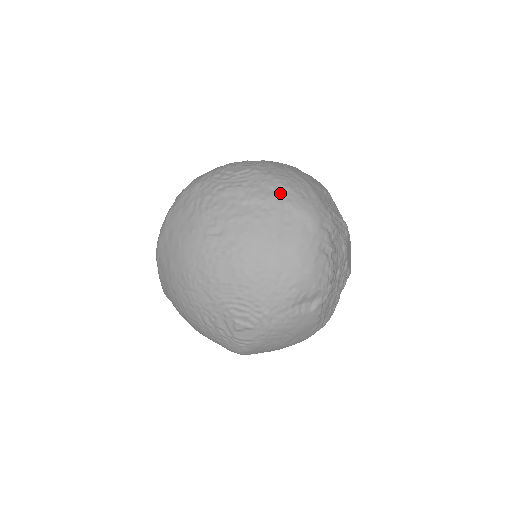
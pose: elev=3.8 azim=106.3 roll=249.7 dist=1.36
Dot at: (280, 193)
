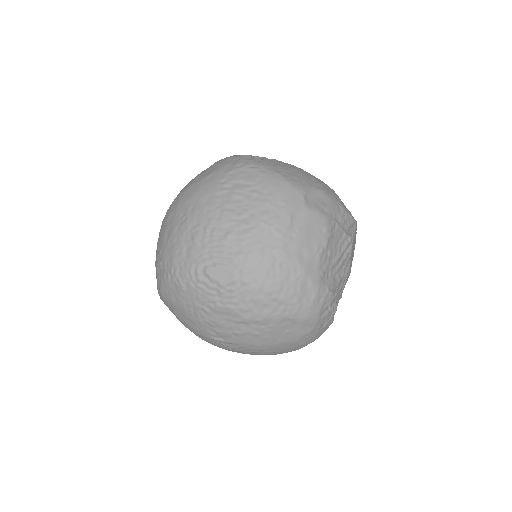
Dot at: (275, 309)
